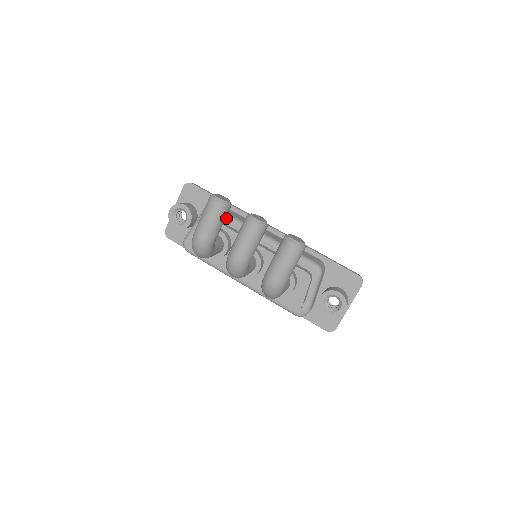
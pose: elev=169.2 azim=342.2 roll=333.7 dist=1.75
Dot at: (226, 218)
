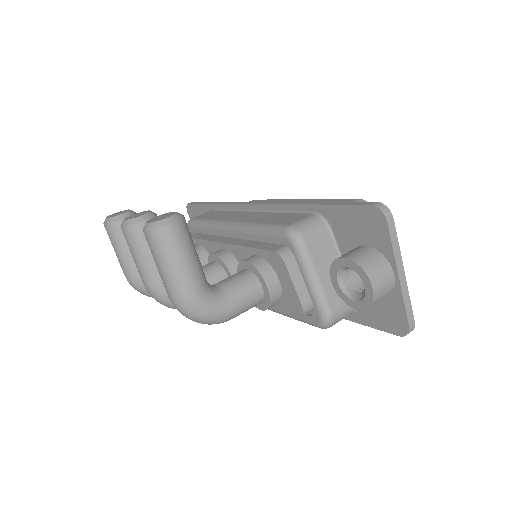
Dot at: (198, 227)
